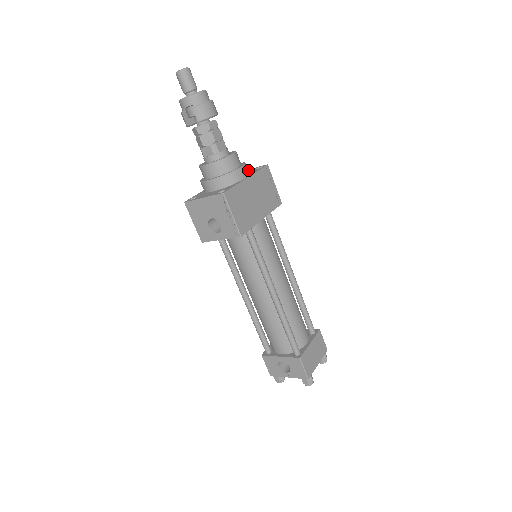
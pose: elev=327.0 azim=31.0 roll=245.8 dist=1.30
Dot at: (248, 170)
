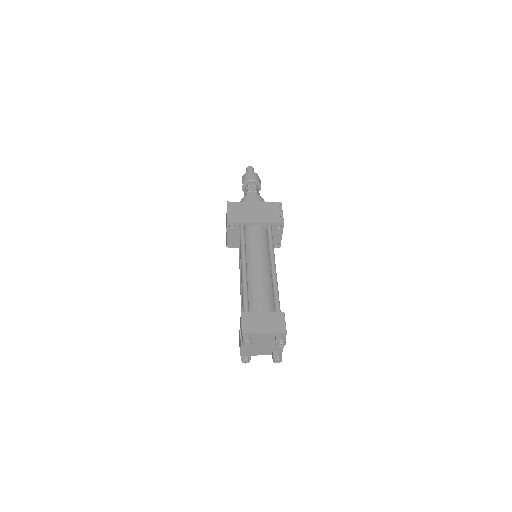
Dot at: occluded
